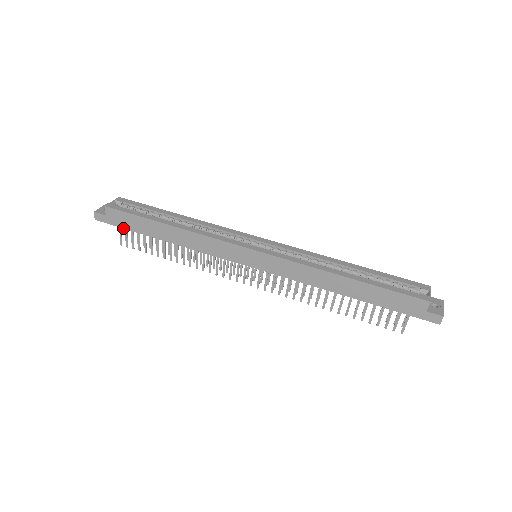
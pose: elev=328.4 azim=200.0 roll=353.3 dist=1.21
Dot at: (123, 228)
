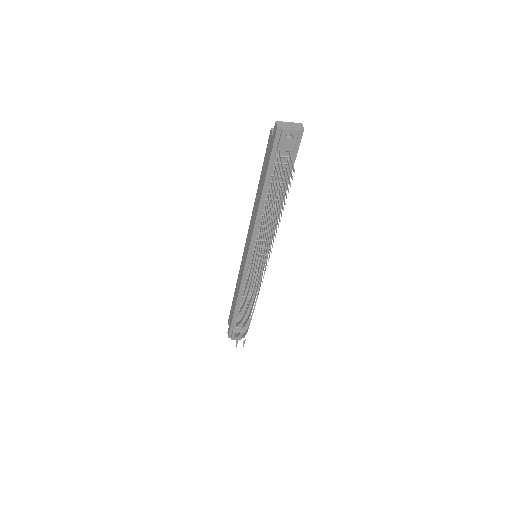
Dot at: (231, 325)
